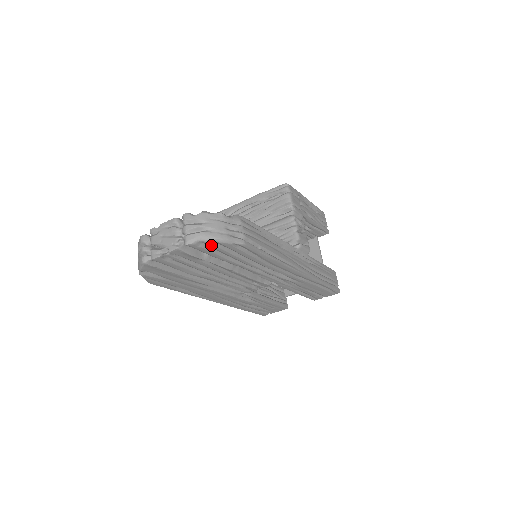
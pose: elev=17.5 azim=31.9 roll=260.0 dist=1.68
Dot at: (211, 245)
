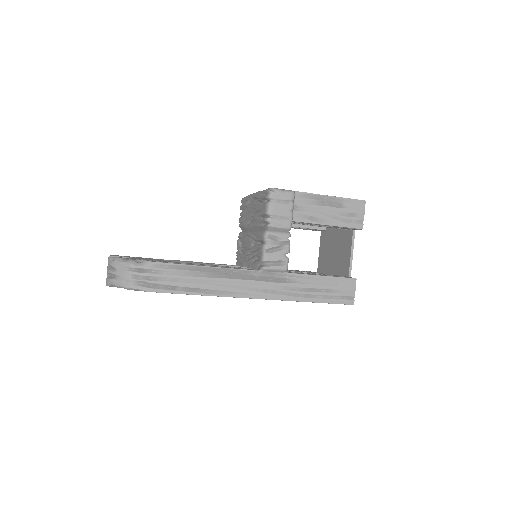
Dot at: occluded
